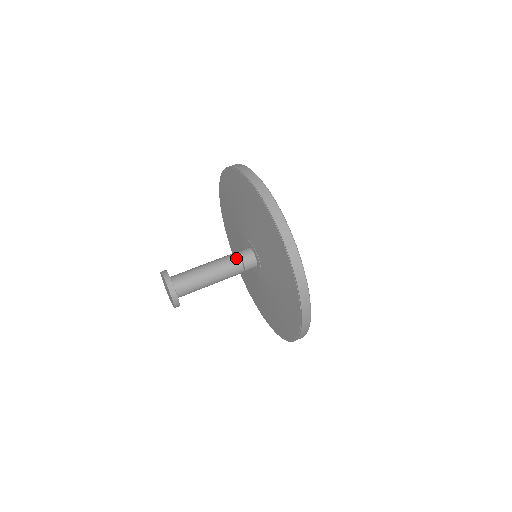
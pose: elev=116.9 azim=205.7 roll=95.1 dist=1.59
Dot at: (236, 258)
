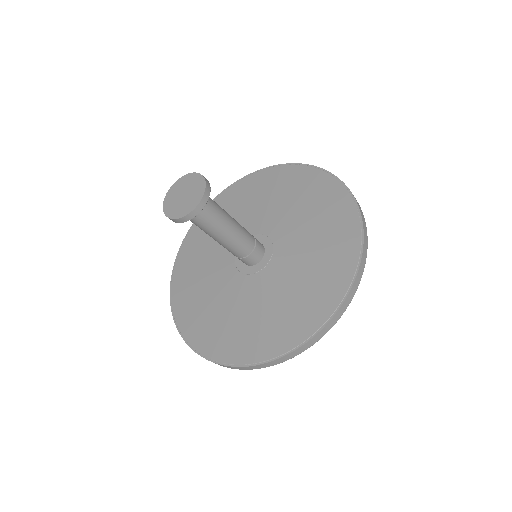
Dot at: occluded
